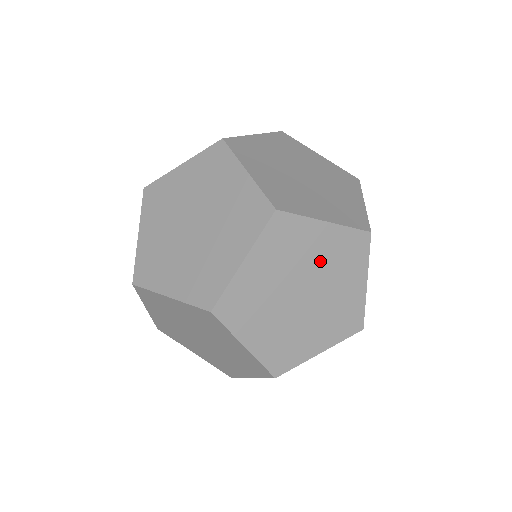
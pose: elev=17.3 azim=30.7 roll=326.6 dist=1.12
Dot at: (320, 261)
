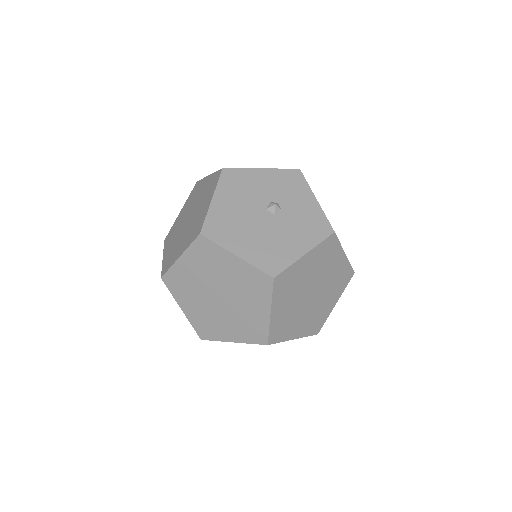
Dot at: occluded
